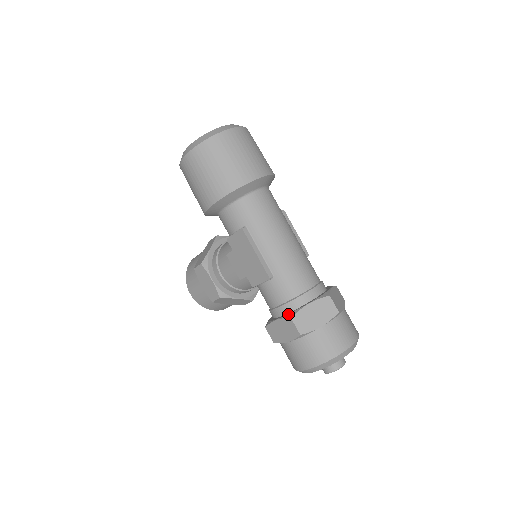
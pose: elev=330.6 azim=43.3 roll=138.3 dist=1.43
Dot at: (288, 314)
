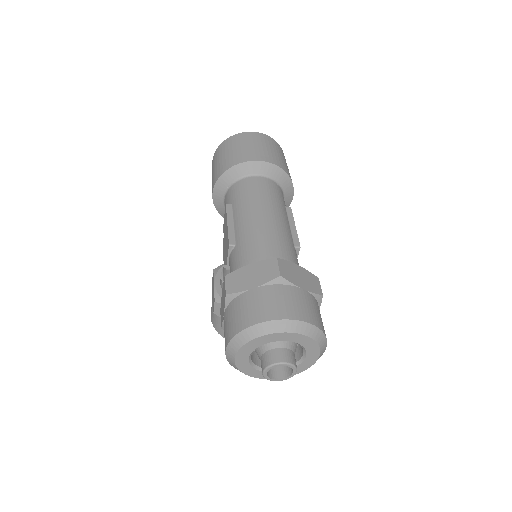
Dot at: occluded
